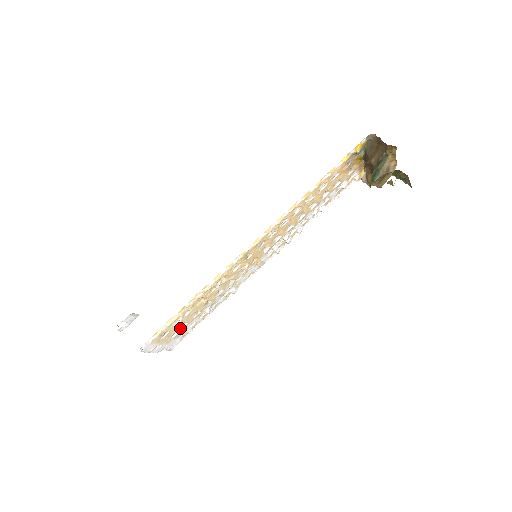
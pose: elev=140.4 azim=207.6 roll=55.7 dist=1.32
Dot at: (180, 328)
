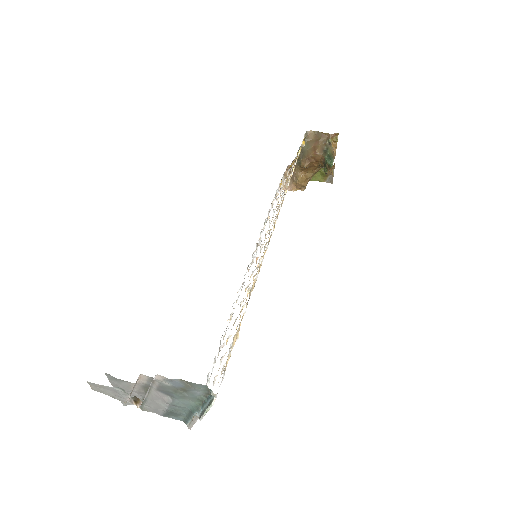
Dot at: occluded
